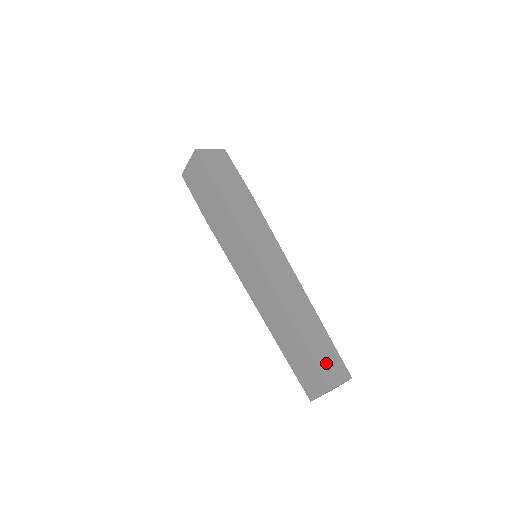
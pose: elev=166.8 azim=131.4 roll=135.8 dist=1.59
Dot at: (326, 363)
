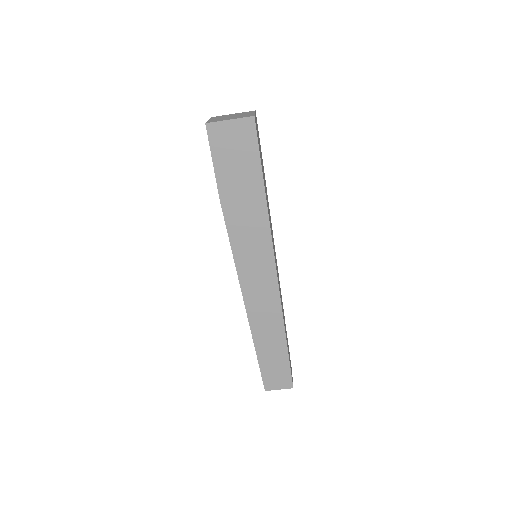
Dot at: occluded
